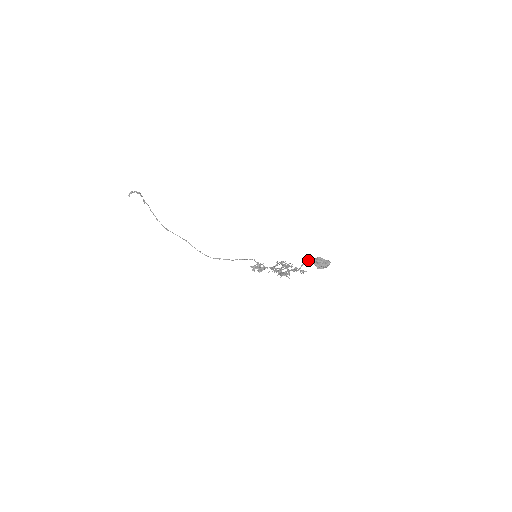
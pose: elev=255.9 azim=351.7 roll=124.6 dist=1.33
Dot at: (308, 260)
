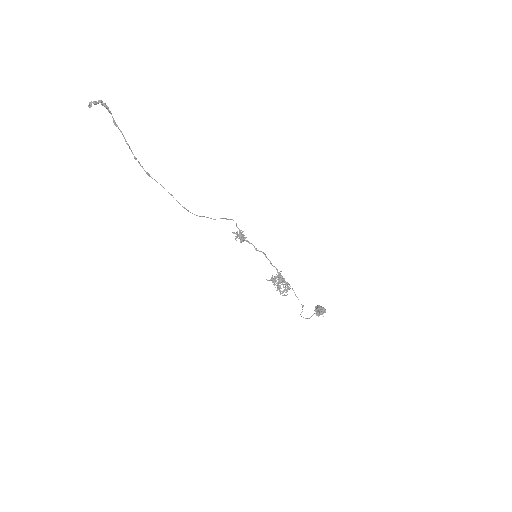
Dot at: occluded
